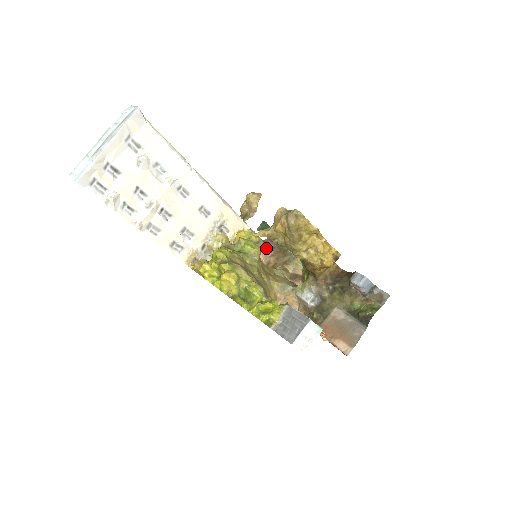
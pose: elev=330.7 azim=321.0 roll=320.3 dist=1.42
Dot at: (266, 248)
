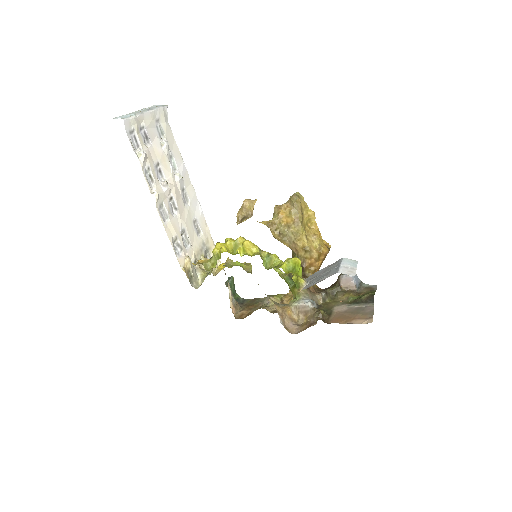
Dot at: (235, 302)
